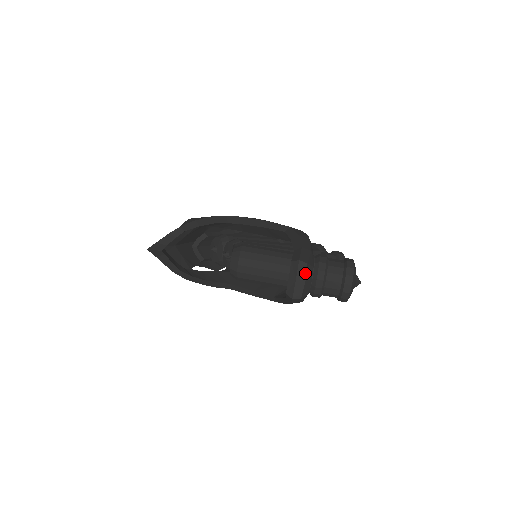
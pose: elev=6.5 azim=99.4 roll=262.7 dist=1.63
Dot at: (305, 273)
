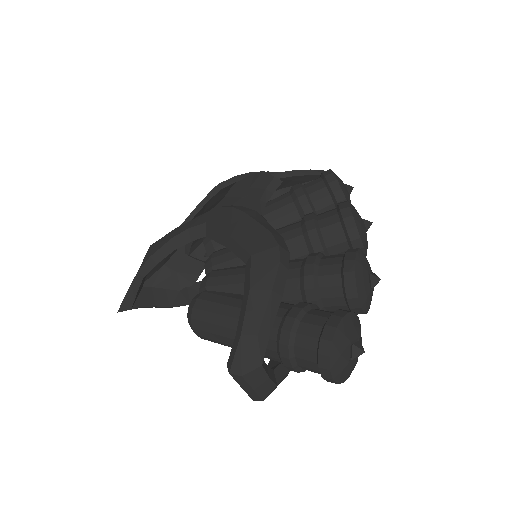
Dot at: (247, 384)
